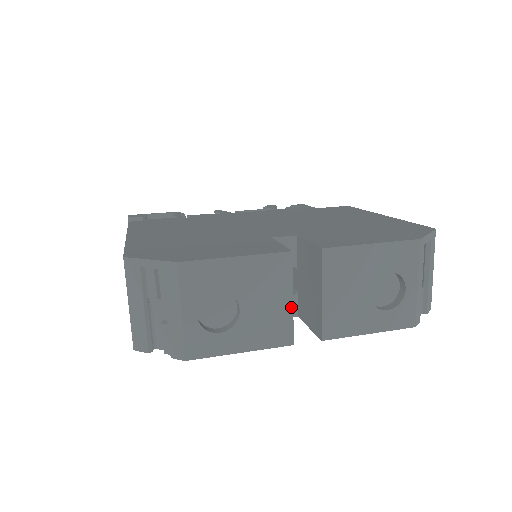
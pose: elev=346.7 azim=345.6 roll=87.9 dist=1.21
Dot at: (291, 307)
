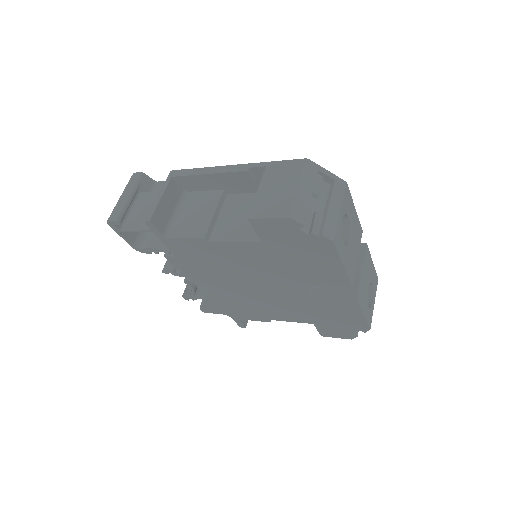
Dot at: (356, 262)
